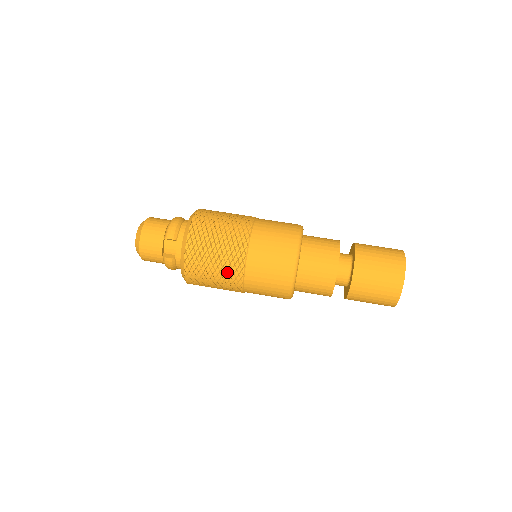
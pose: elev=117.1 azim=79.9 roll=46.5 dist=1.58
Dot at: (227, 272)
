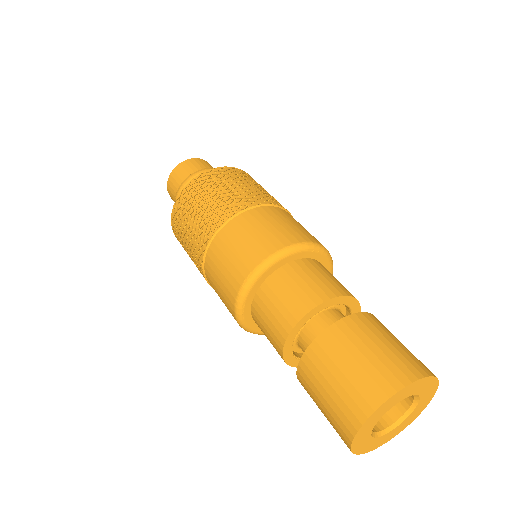
Dot at: (197, 267)
